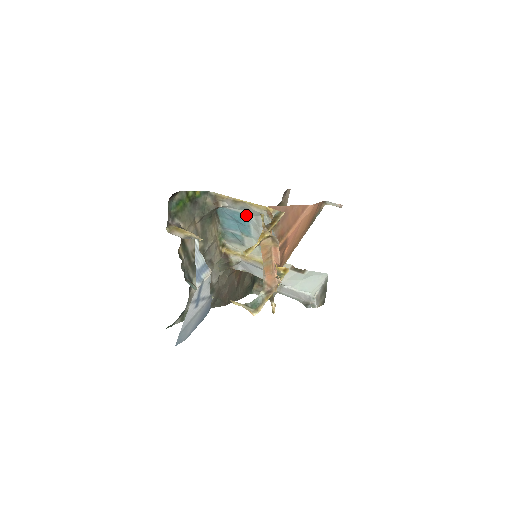
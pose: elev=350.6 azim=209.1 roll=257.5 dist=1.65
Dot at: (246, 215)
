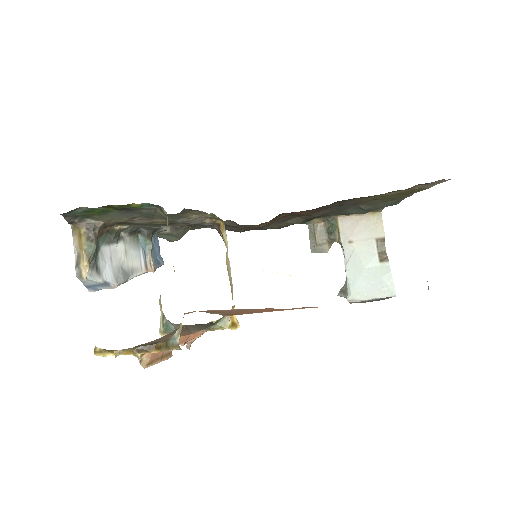
Dot at: occluded
